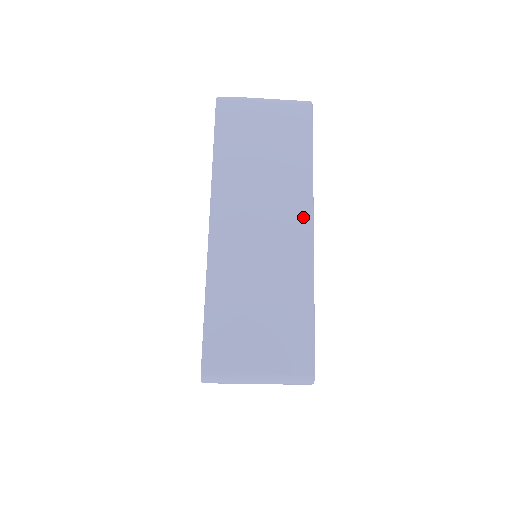
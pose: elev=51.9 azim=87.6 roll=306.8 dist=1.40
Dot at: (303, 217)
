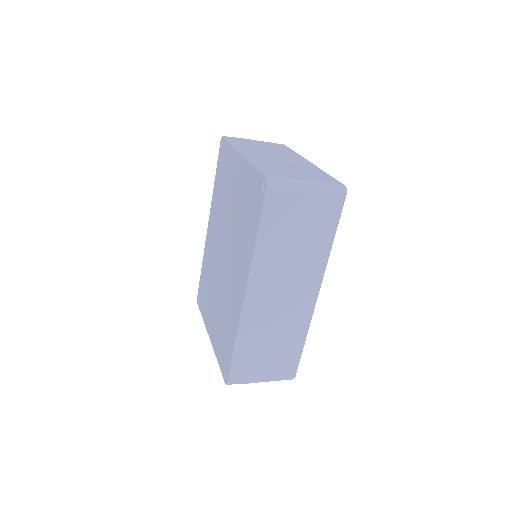
Dot at: (314, 287)
